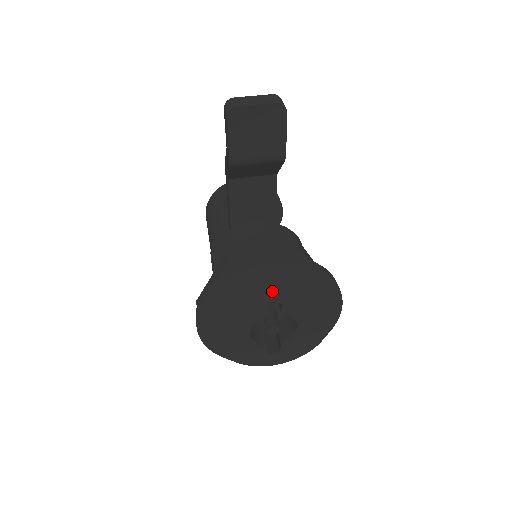
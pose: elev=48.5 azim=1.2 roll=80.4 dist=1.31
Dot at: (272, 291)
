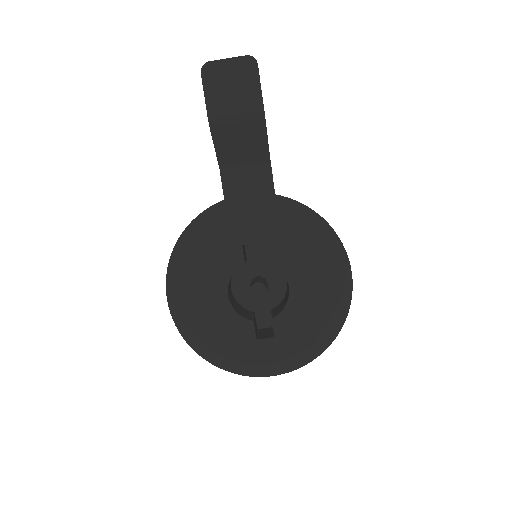
Dot at: (245, 219)
